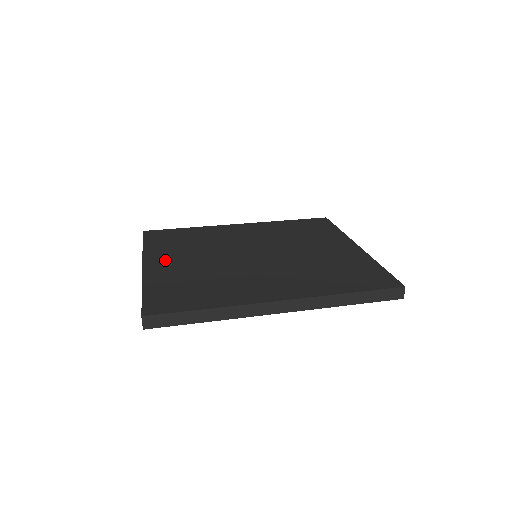
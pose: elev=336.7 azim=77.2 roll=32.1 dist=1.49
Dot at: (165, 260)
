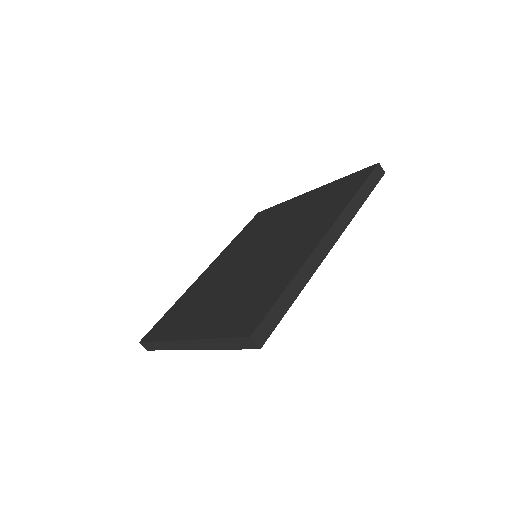
Dot at: (195, 322)
